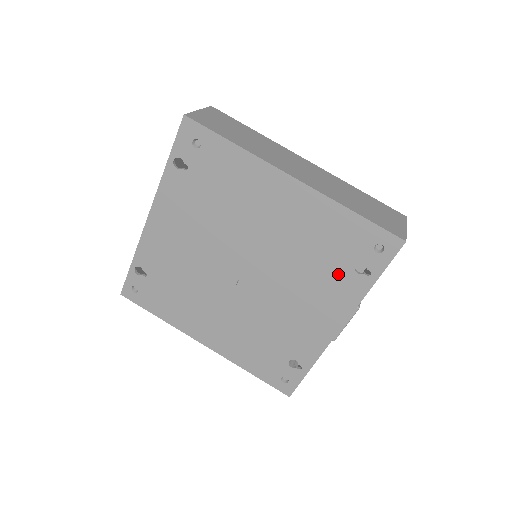
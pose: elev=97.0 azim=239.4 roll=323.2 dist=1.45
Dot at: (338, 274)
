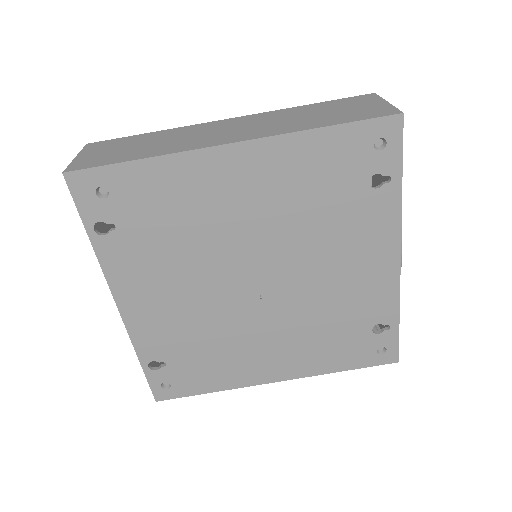
Dot at: (357, 206)
